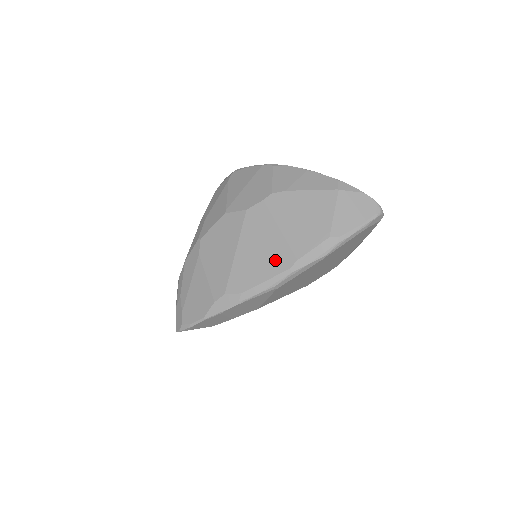
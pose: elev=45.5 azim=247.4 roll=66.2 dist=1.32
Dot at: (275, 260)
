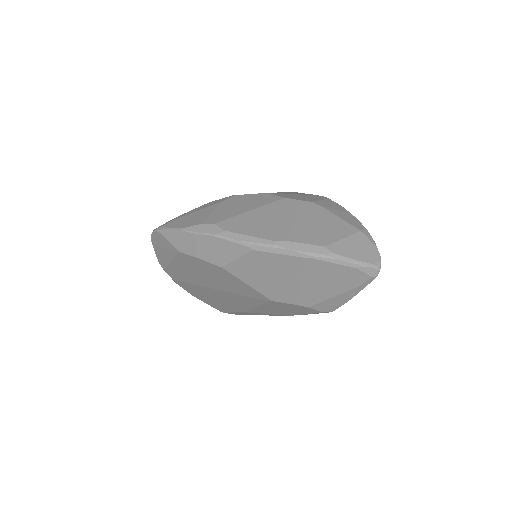
Dot at: (272, 231)
